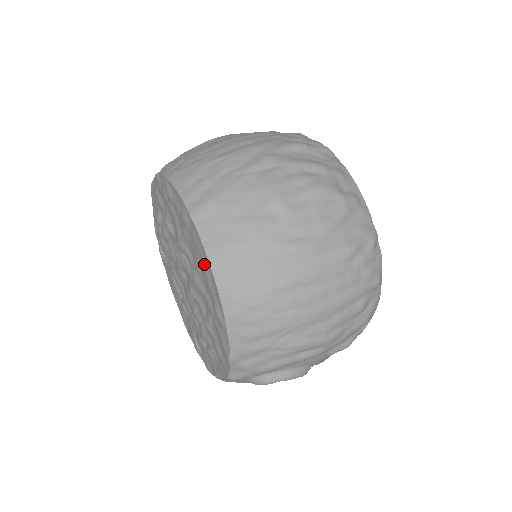
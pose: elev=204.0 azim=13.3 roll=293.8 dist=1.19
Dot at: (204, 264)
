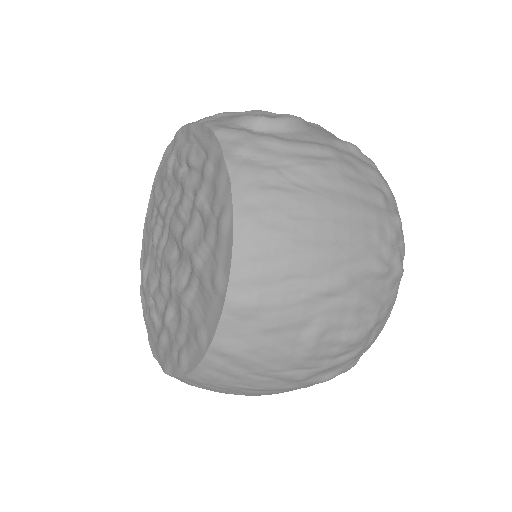
Dot at: (202, 338)
